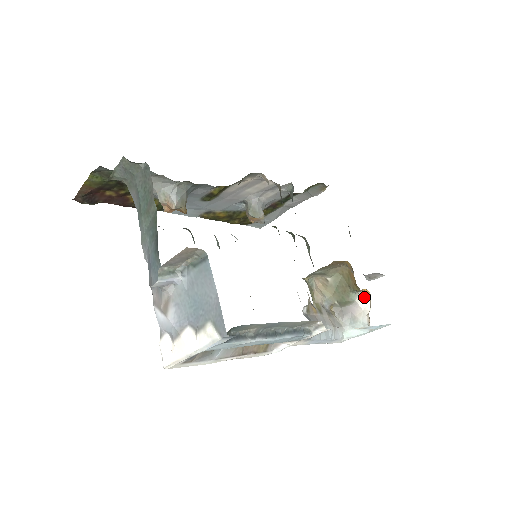
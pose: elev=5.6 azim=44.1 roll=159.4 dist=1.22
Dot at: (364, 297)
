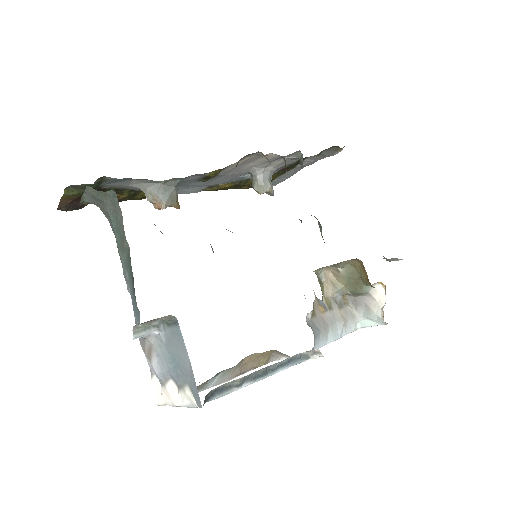
Dot at: (379, 288)
